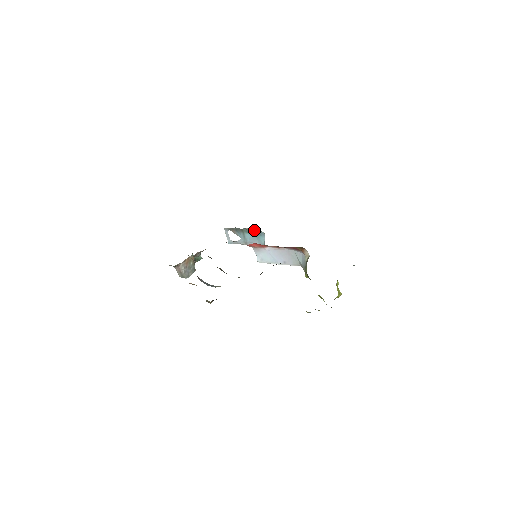
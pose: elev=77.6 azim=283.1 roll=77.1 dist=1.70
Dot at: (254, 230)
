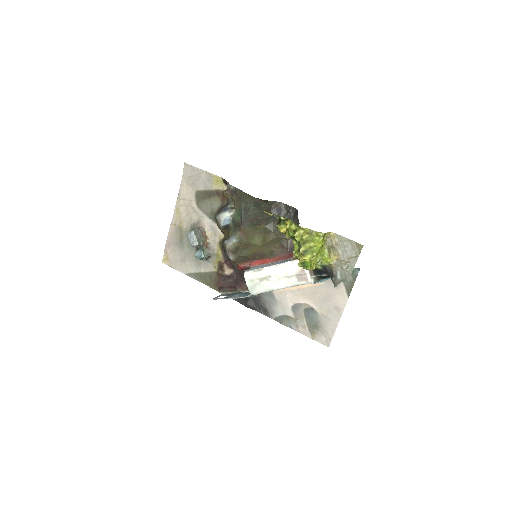
Dot at: occluded
